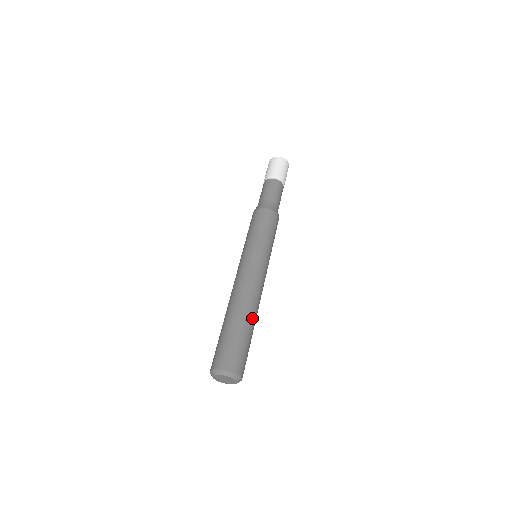
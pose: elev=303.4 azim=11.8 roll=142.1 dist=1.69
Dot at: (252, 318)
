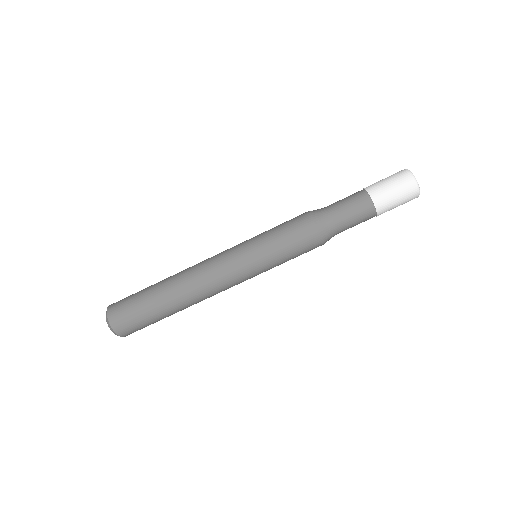
Dot at: occluded
